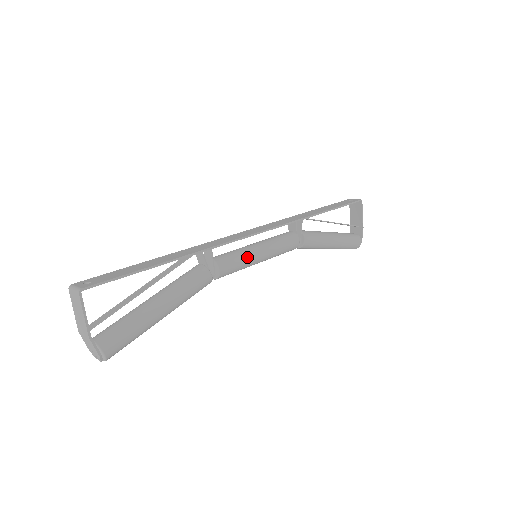
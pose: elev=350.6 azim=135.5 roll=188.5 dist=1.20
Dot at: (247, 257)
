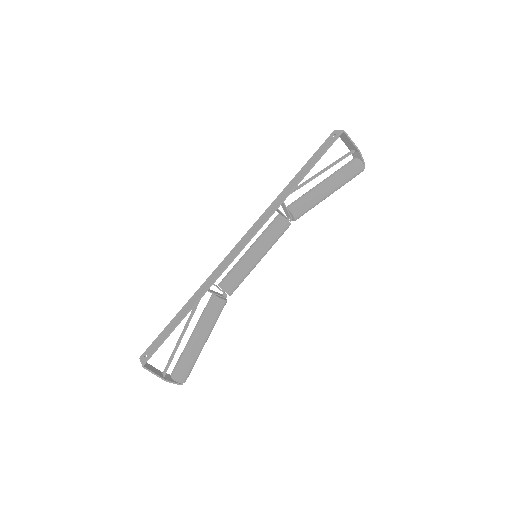
Dot at: (245, 269)
